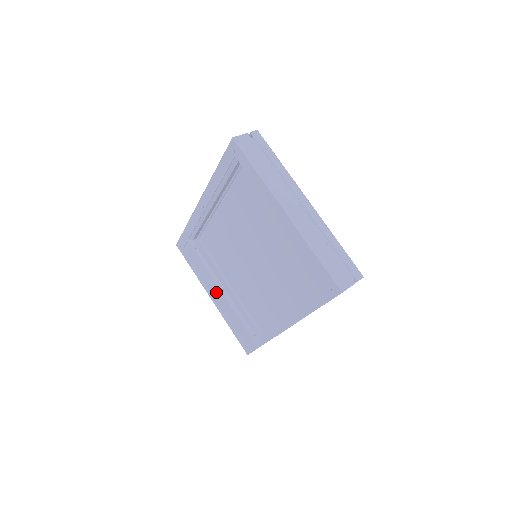
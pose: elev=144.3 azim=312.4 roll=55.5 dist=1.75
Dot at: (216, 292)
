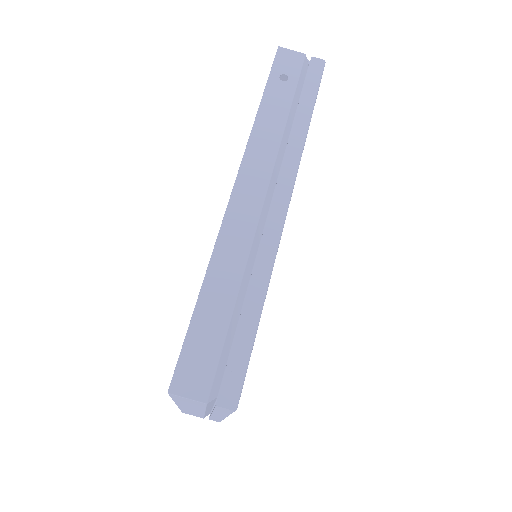
Dot at: occluded
